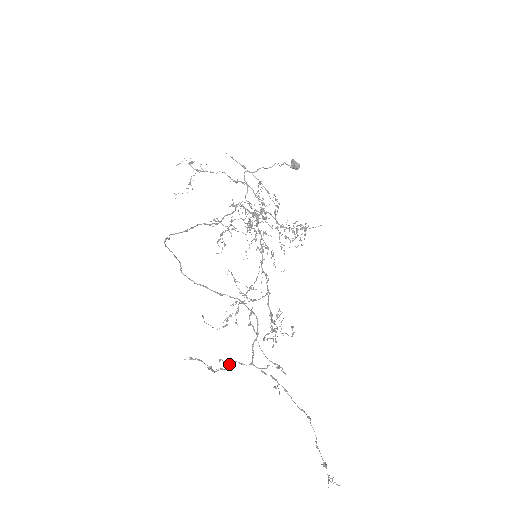
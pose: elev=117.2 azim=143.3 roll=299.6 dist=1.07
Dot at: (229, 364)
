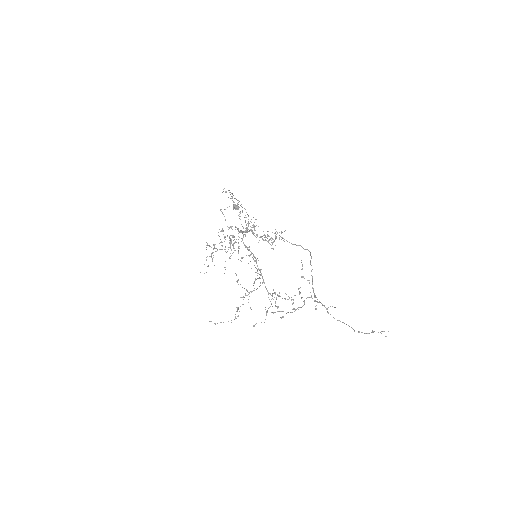
Dot at: occluded
